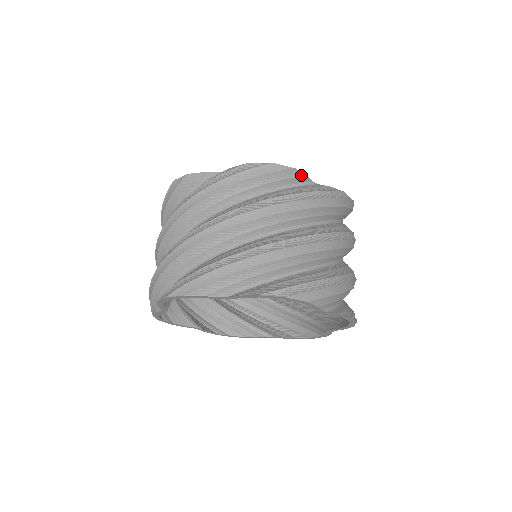
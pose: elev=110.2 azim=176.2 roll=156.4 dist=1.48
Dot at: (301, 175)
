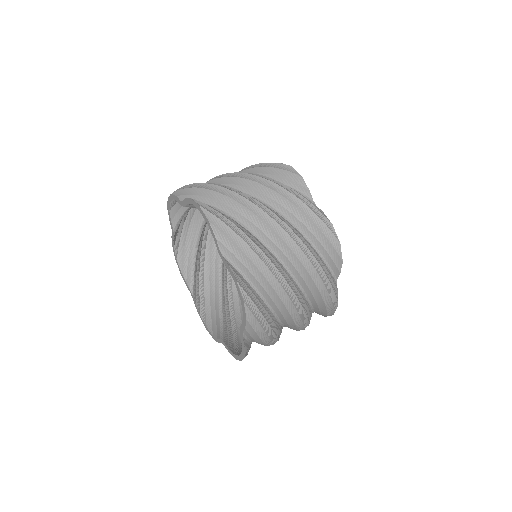
Dot at: (339, 268)
